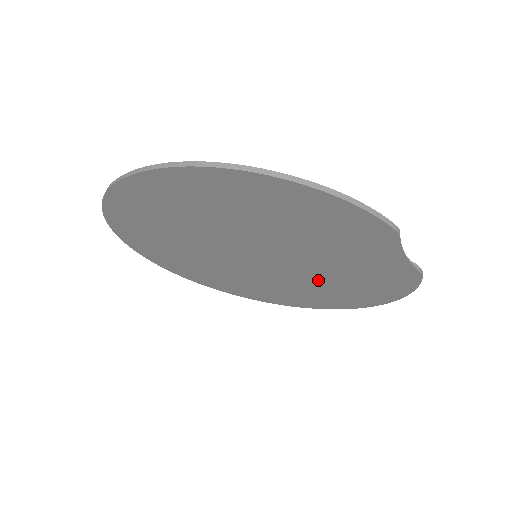
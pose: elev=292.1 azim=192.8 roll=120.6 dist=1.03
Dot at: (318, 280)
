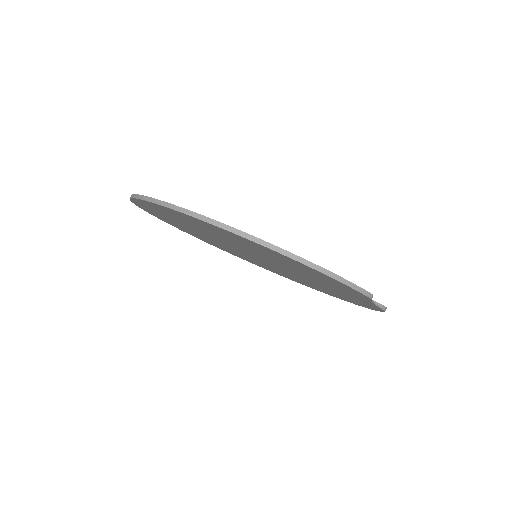
Dot at: (304, 280)
